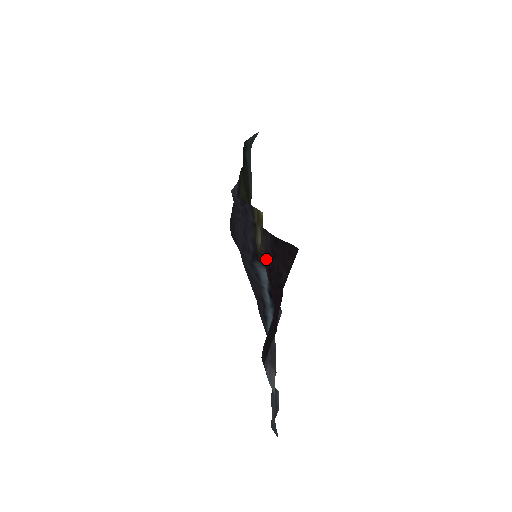
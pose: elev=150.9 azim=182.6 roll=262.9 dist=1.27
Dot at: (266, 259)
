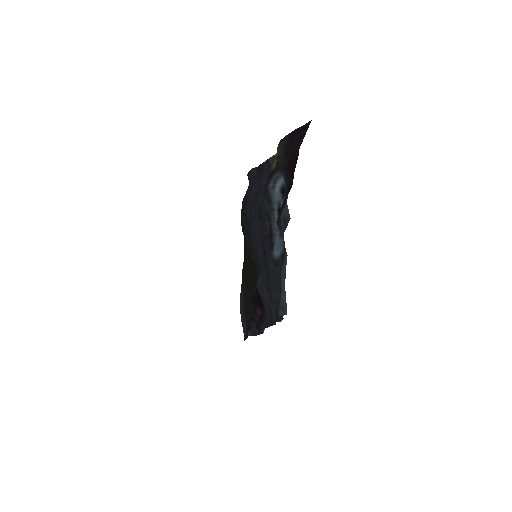
Dot at: (284, 151)
